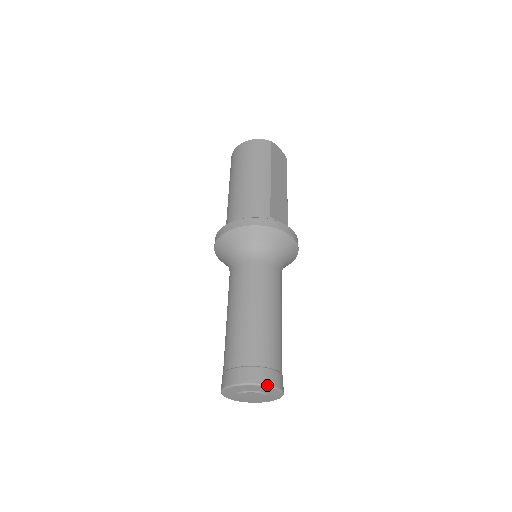
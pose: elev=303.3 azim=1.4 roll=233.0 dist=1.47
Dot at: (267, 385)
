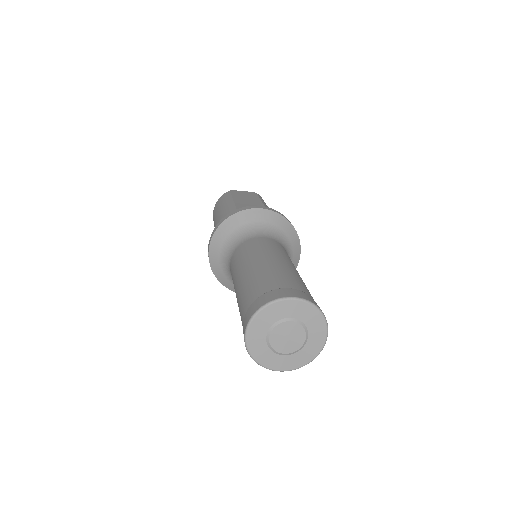
Dot at: (274, 300)
